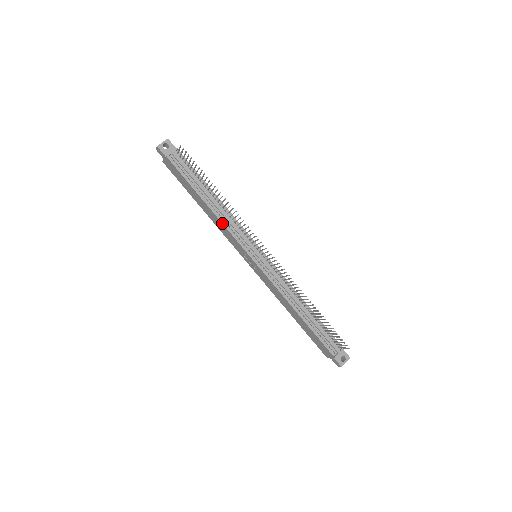
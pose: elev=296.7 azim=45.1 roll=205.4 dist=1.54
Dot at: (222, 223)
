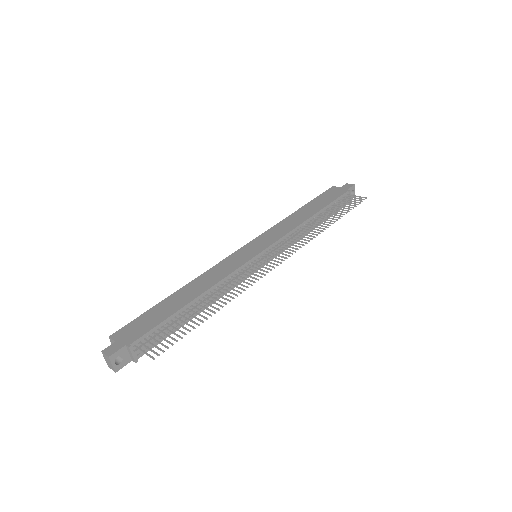
Dot at: occluded
